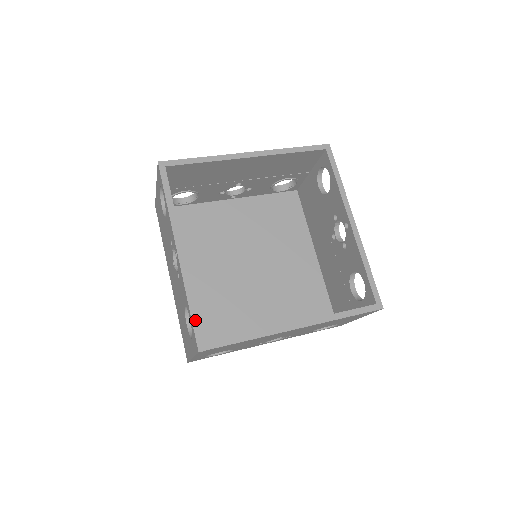
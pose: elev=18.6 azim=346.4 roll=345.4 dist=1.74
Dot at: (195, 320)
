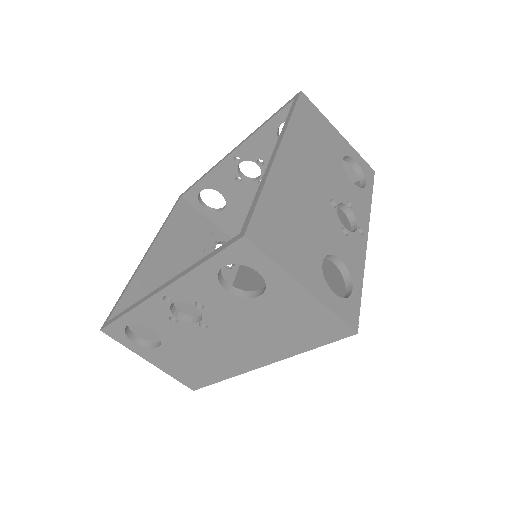
Dot at: (216, 252)
